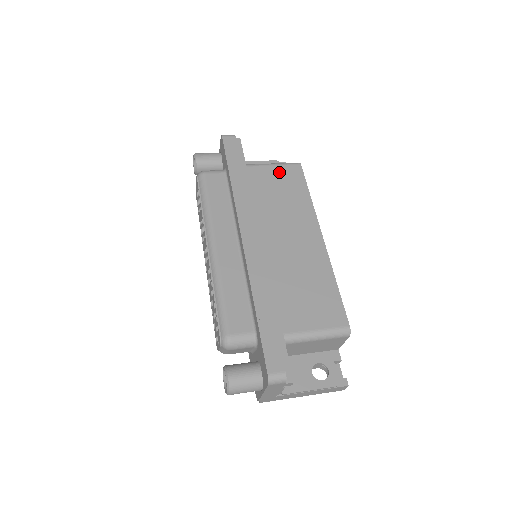
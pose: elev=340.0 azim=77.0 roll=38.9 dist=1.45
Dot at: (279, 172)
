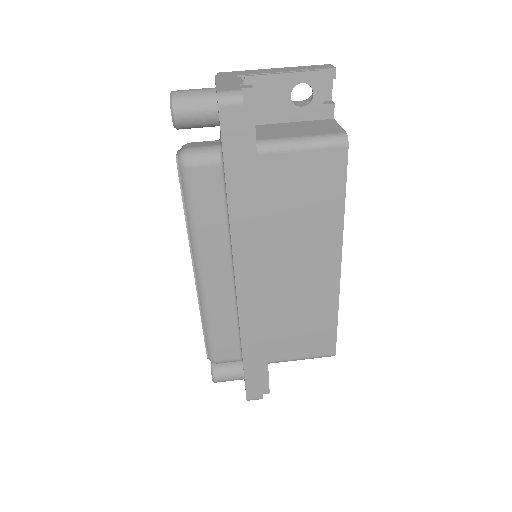
Dot at: (308, 164)
